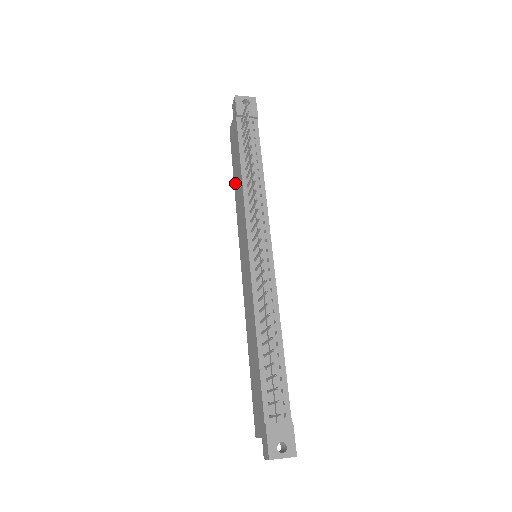
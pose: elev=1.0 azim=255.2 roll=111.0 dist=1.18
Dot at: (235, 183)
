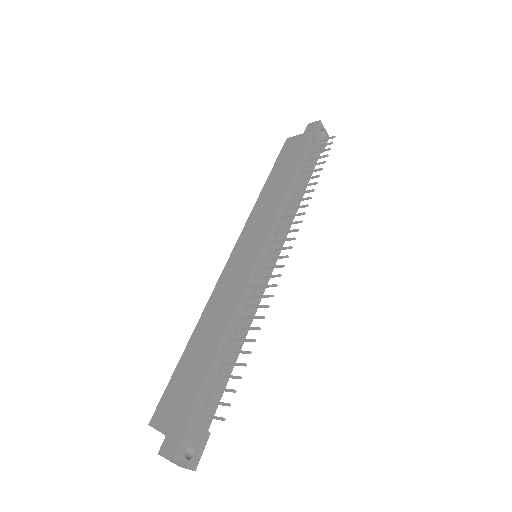
Dot at: (270, 182)
